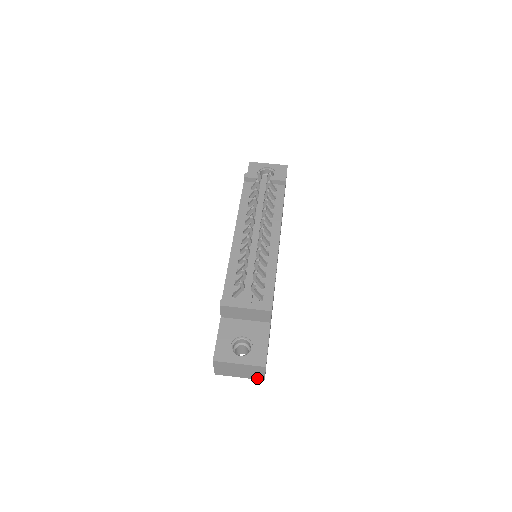
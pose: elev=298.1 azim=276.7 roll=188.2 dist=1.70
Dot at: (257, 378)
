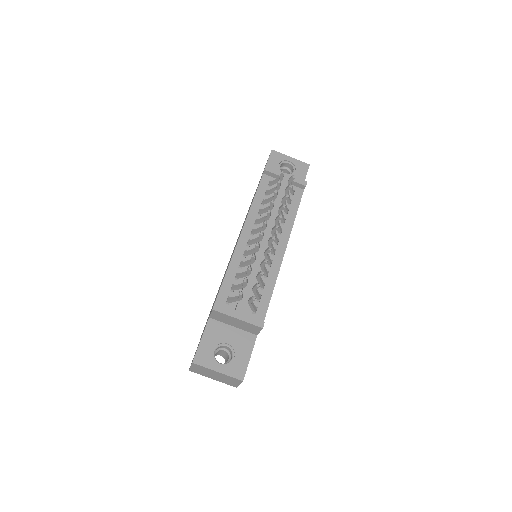
Dot at: (230, 384)
